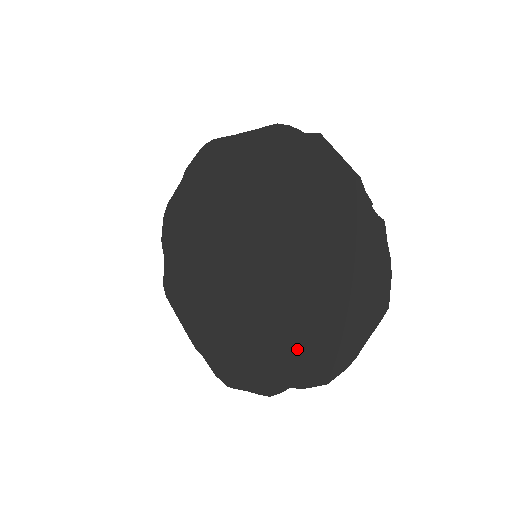
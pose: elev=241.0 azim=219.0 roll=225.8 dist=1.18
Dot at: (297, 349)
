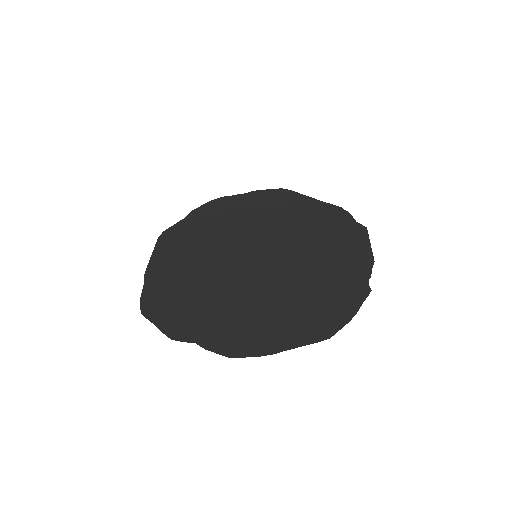
Dot at: (229, 322)
